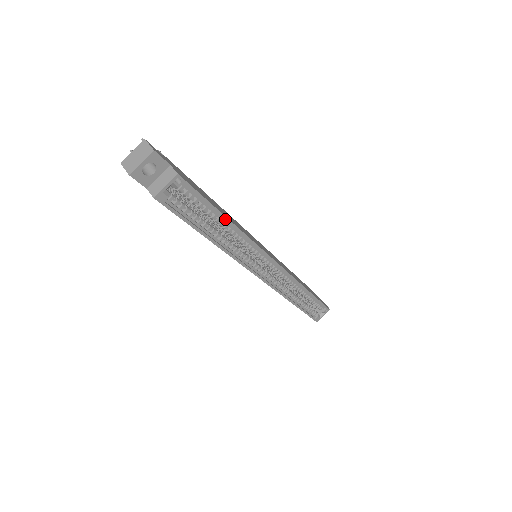
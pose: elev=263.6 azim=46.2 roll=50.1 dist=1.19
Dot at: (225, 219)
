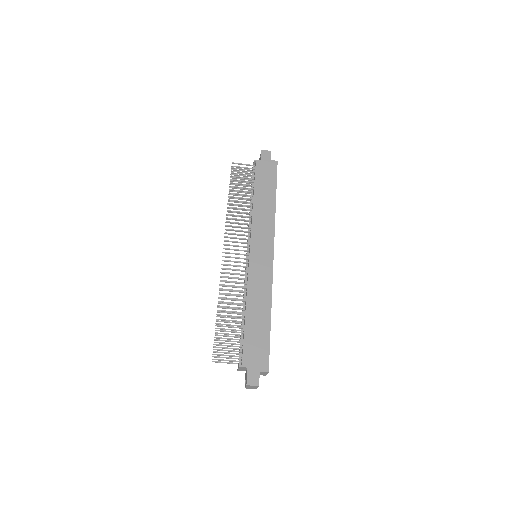
Dot at: (270, 322)
